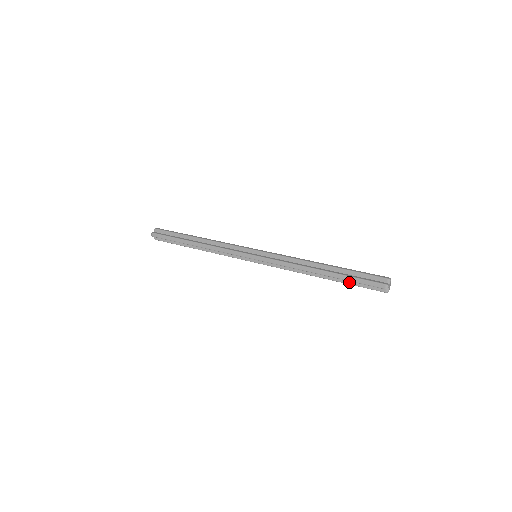
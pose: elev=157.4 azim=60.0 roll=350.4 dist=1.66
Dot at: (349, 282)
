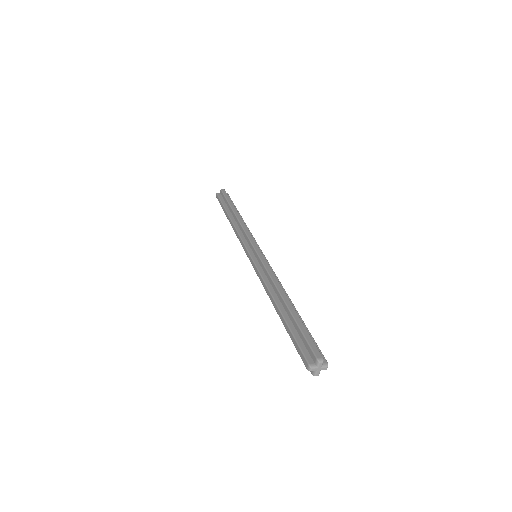
Dot at: occluded
